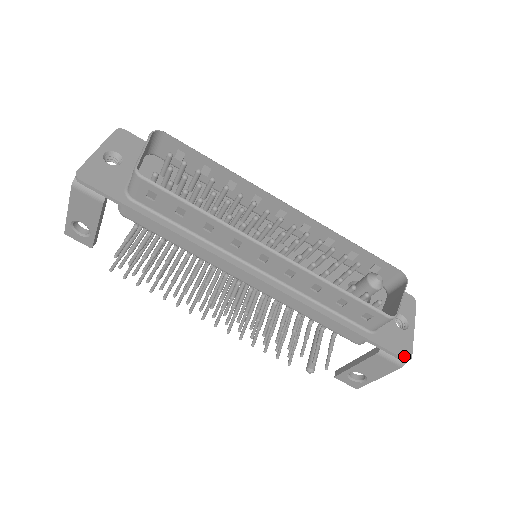
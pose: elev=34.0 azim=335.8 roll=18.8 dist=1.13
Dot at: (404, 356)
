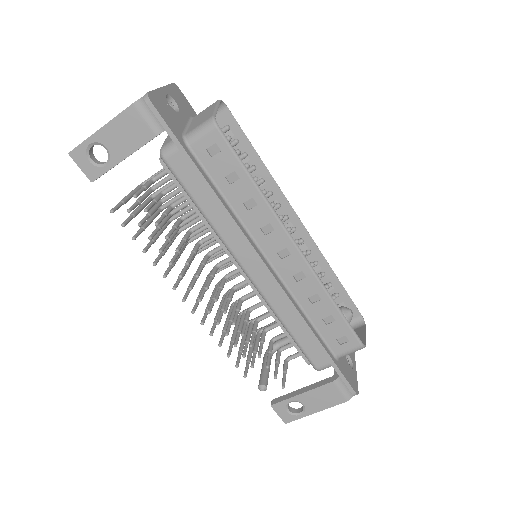
Dot at: (355, 389)
